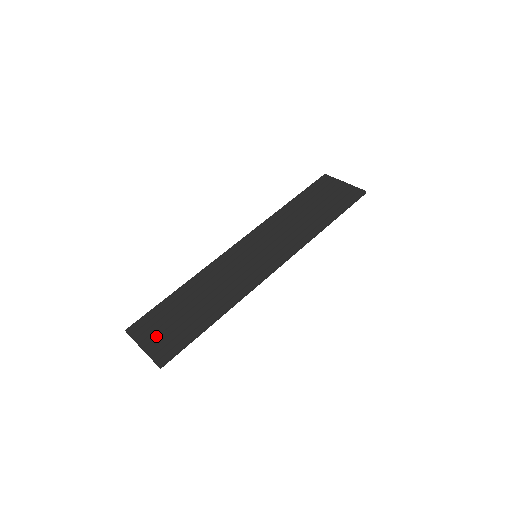
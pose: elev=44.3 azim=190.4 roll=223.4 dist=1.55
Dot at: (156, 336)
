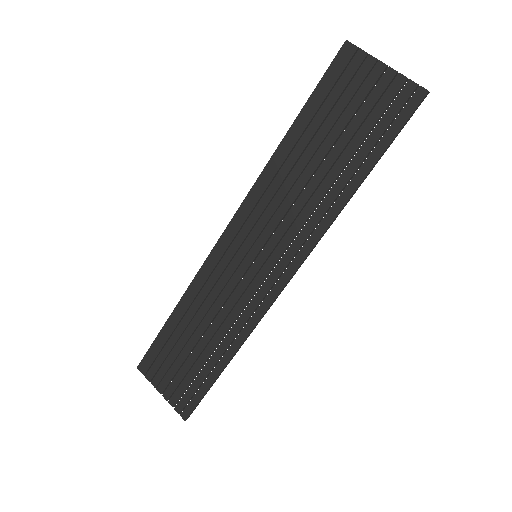
Dot at: (170, 381)
